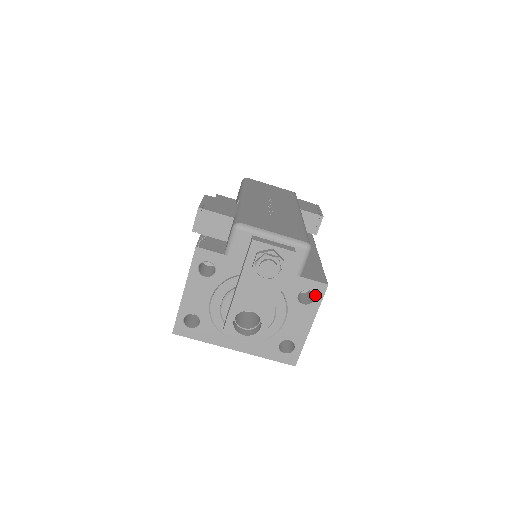
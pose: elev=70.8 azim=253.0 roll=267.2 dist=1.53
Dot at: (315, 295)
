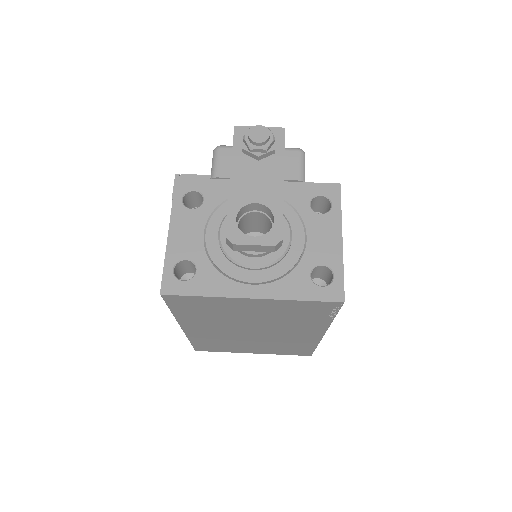
Dot at: (330, 199)
